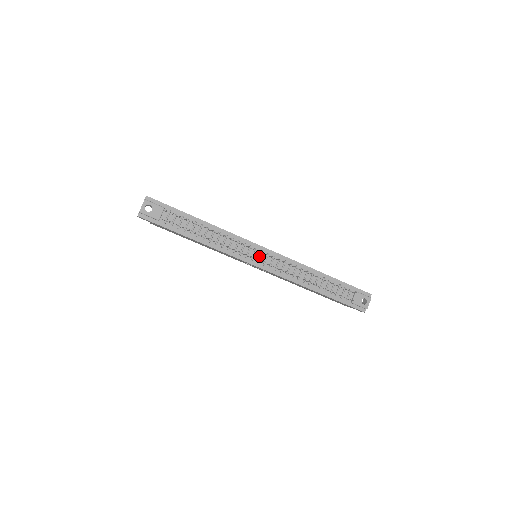
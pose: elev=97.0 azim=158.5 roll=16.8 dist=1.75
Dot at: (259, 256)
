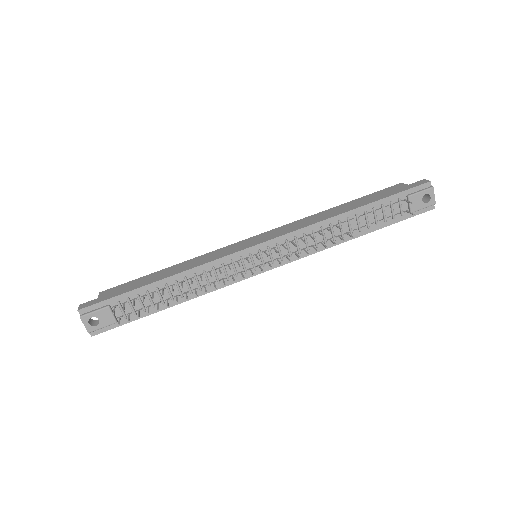
Dot at: (260, 259)
